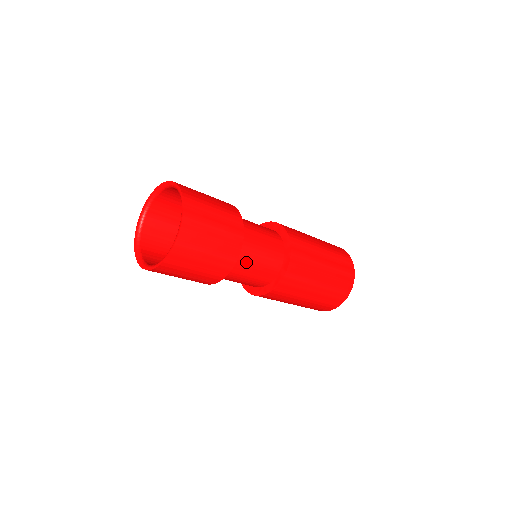
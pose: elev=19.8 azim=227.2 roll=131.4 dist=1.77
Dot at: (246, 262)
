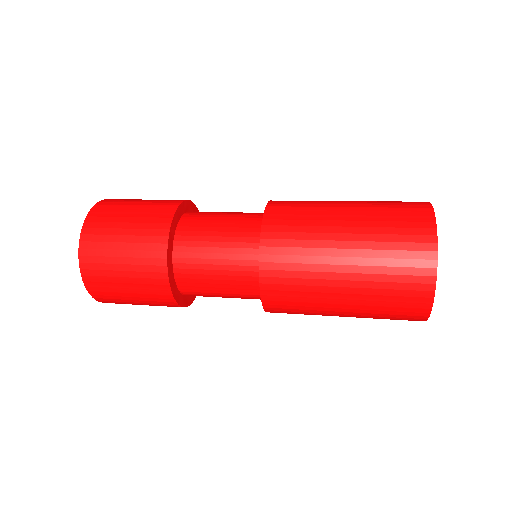
Dot at: (206, 295)
